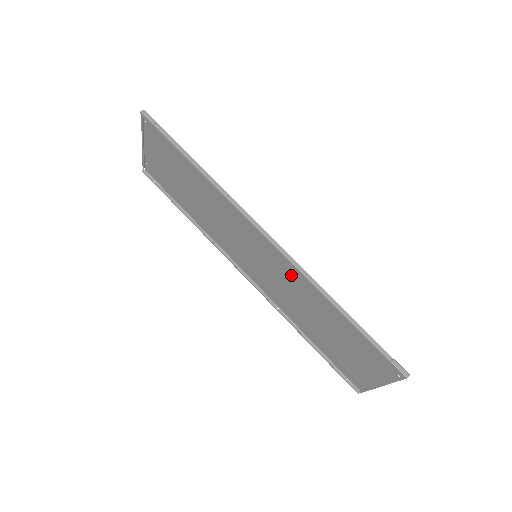
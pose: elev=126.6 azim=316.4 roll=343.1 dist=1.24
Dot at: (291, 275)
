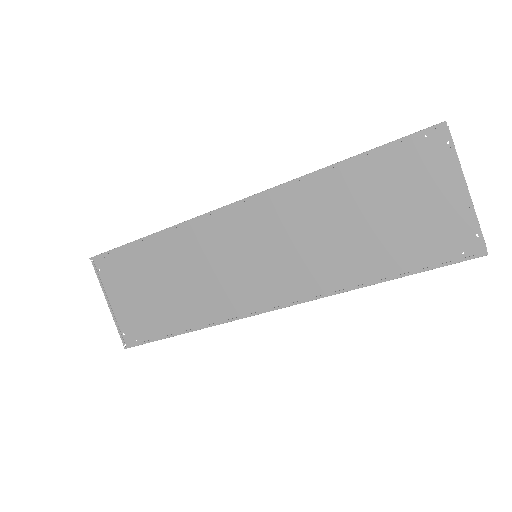
Dot at: (288, 214)
